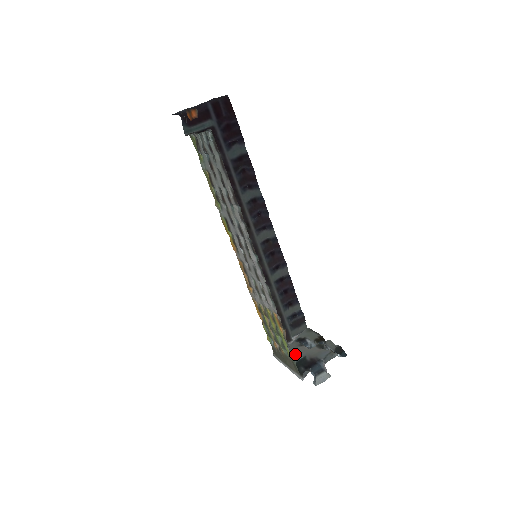
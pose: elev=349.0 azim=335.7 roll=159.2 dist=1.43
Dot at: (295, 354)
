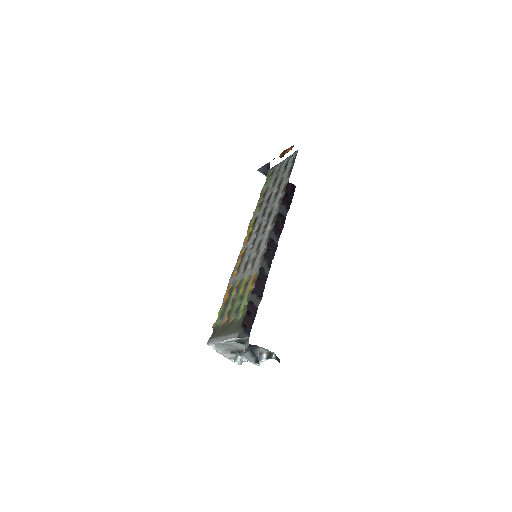
Dot at: (231, 345)
